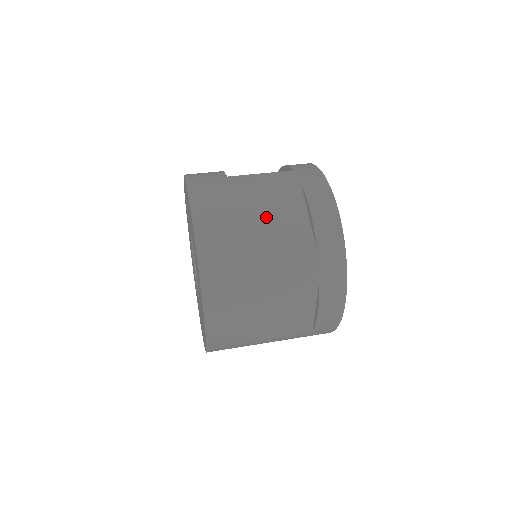
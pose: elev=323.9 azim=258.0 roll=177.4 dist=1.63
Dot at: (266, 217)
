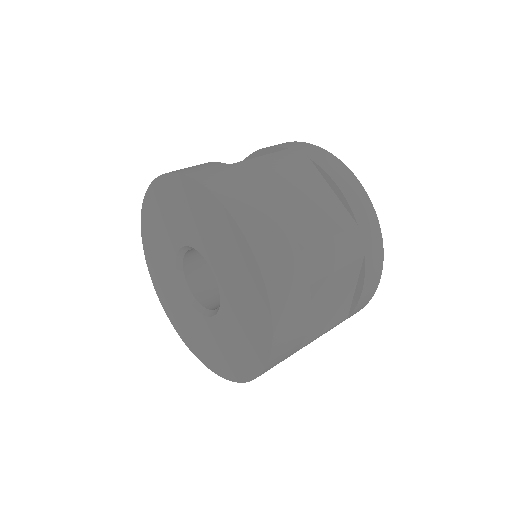
Dot at: (298, 200)
